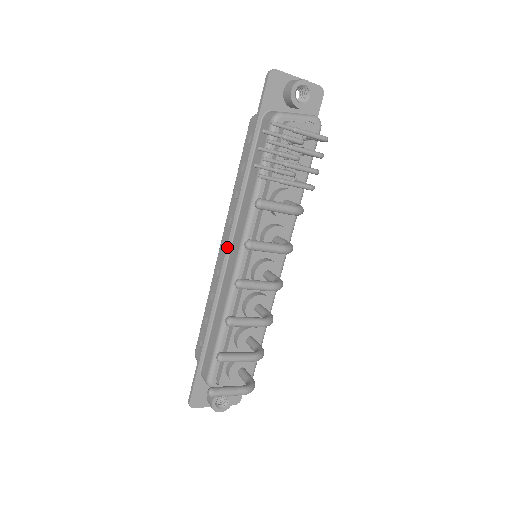
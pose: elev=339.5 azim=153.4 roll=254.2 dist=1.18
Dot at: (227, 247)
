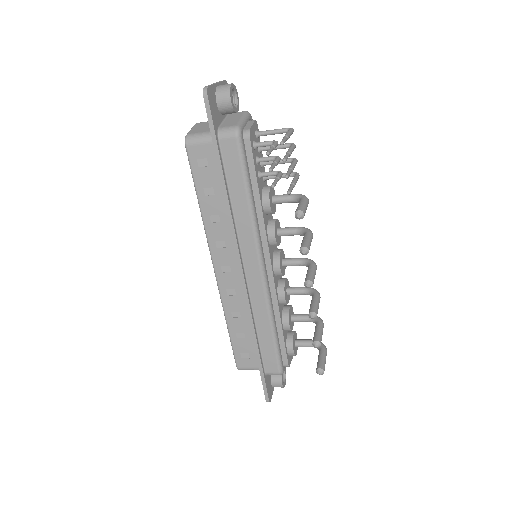
Dot at: (242, 267)
